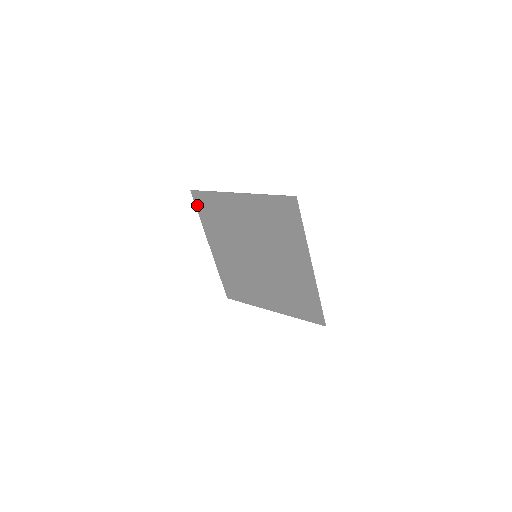
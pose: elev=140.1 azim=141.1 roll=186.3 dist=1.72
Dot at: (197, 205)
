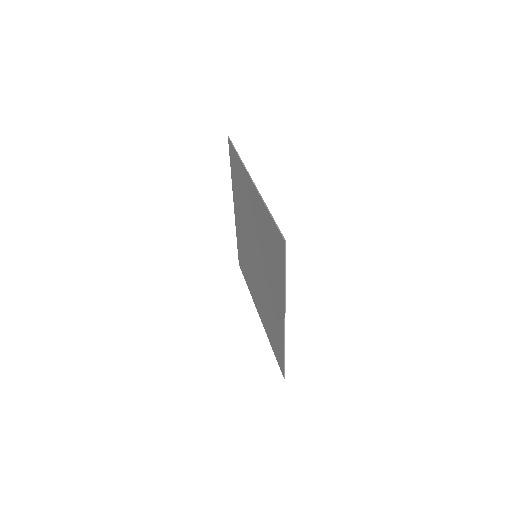
Dot at: (230, 157)
